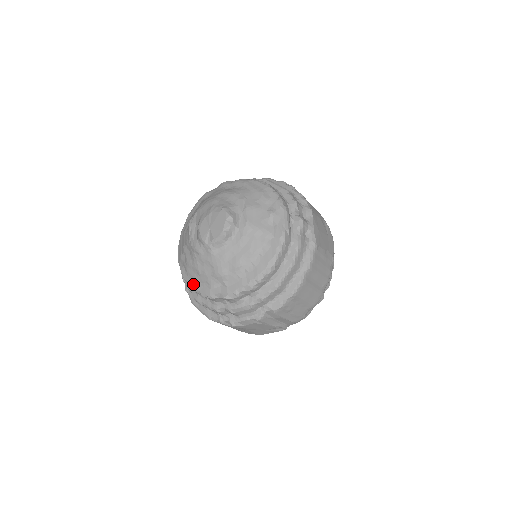
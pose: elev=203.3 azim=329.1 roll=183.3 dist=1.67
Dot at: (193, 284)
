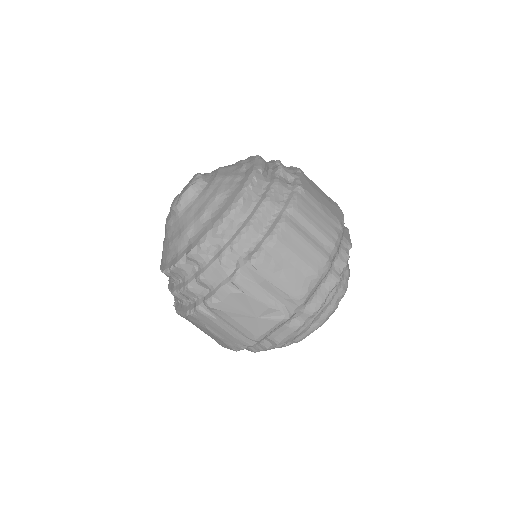
Dot at: (165, 265)
